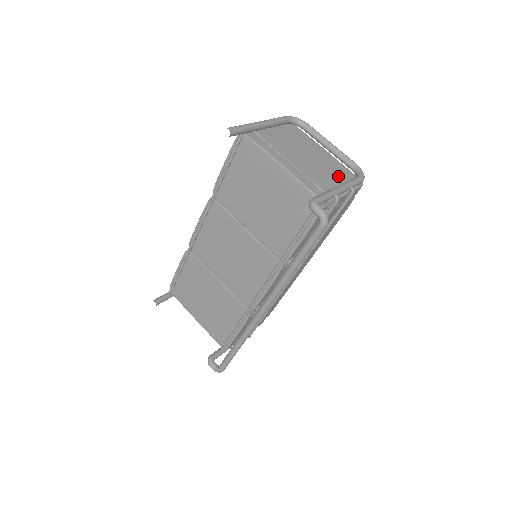
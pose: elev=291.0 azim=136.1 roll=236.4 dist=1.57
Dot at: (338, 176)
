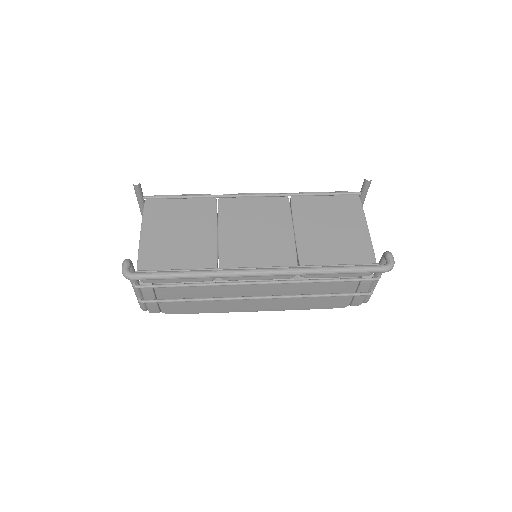
Dot at: occluded
